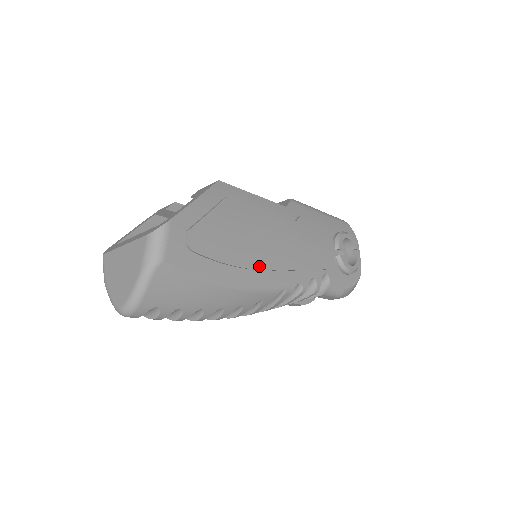
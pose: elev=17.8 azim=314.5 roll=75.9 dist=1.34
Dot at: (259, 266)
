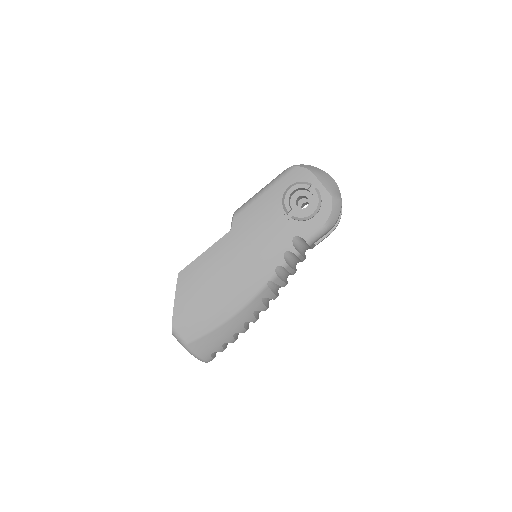
Dot at: (236, 293)
